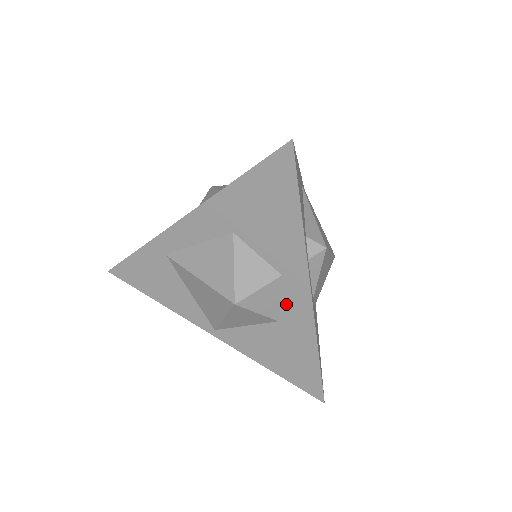
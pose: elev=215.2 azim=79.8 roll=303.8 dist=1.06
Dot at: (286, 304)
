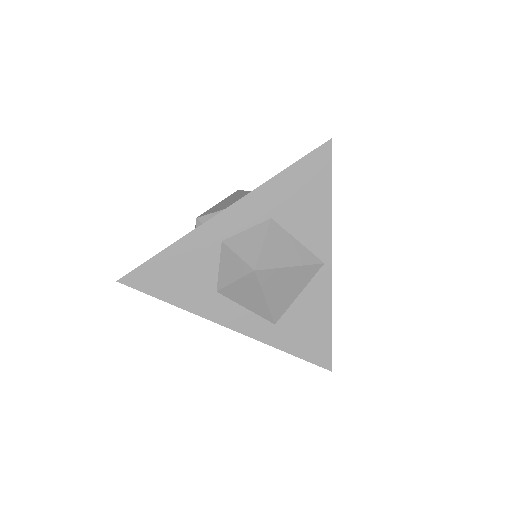
Dot at: occluded
